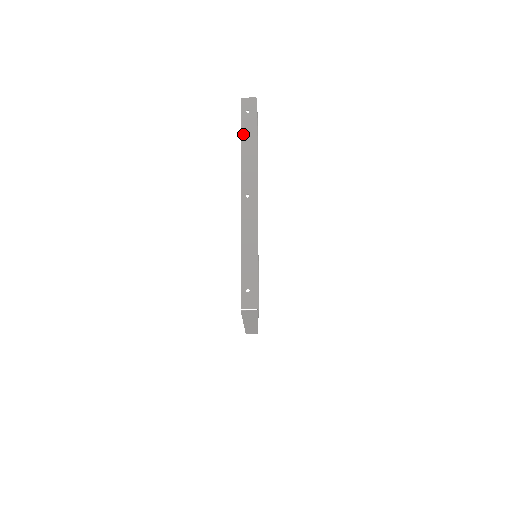
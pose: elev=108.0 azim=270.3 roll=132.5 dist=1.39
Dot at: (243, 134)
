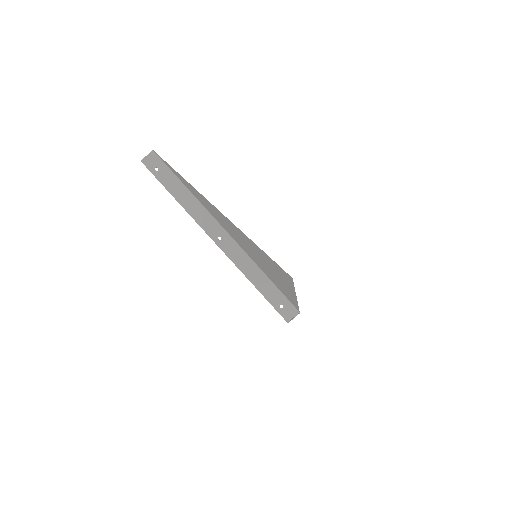
Dot at: (171, 192)
